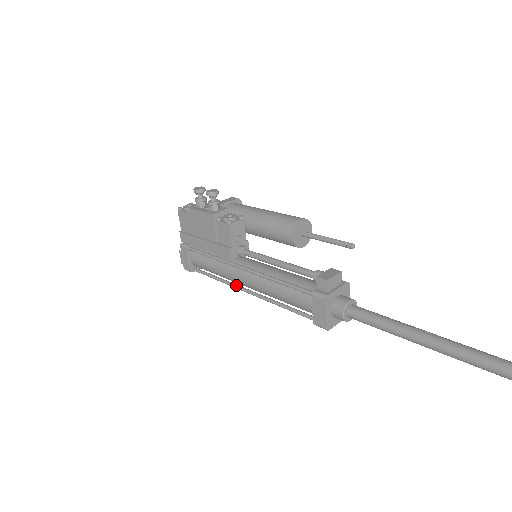
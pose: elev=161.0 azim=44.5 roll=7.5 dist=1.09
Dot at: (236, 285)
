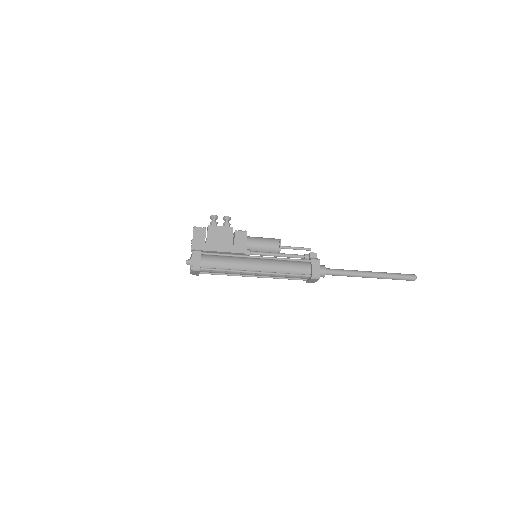
Dot at: (248, 270)
